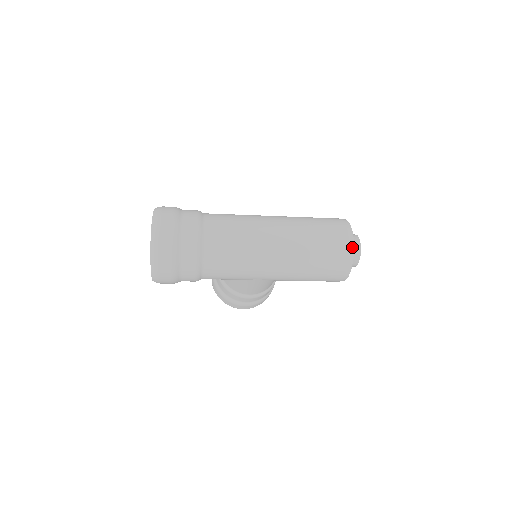
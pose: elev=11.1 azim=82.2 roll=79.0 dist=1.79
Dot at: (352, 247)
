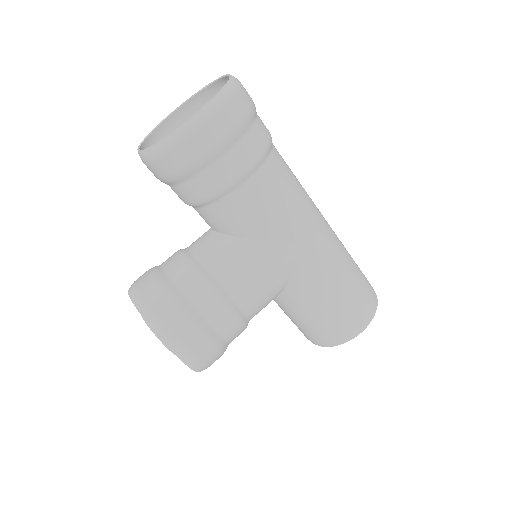
Dot at: occluded
